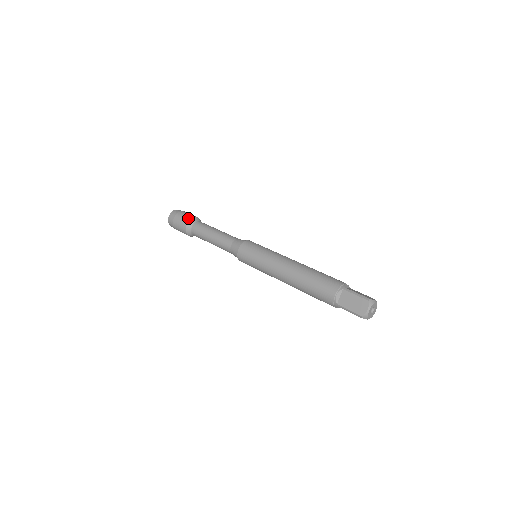
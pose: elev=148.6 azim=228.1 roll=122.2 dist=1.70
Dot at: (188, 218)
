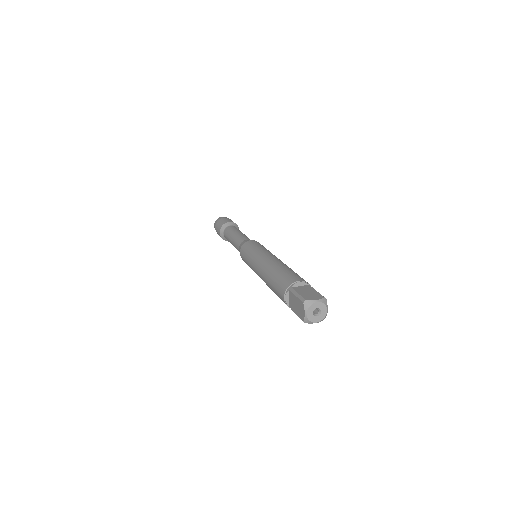
Dot at: occluded
